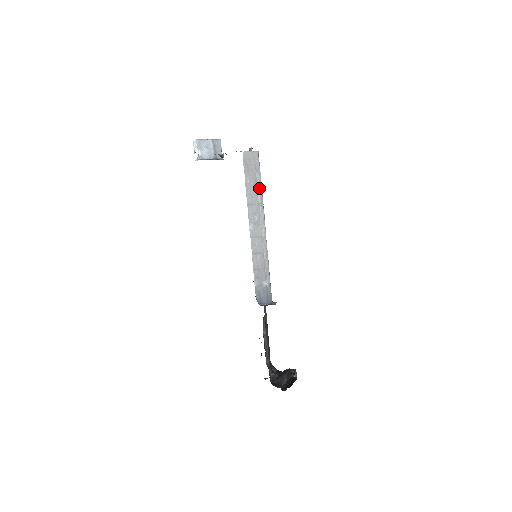
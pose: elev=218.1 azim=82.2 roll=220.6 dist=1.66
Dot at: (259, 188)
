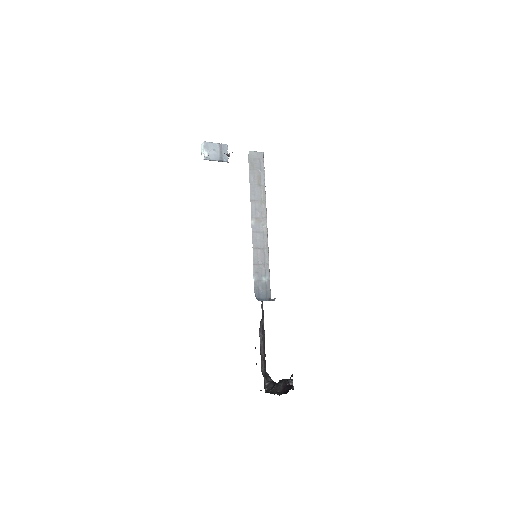
Dot at: (263, 186)
